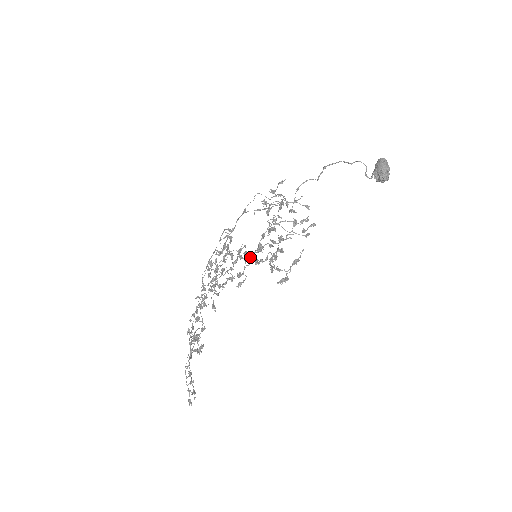
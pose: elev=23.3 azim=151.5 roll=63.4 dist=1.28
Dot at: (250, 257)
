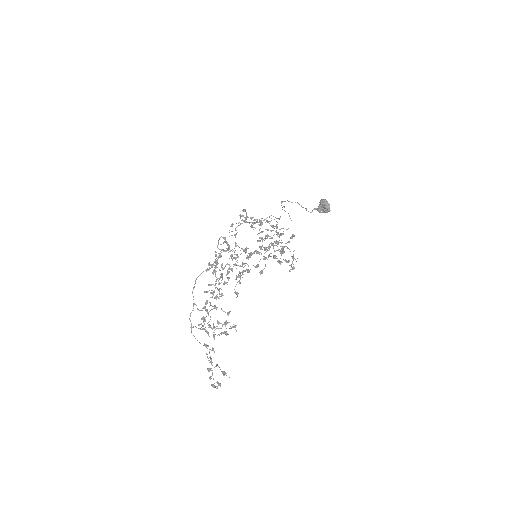
Dot at: occluded
